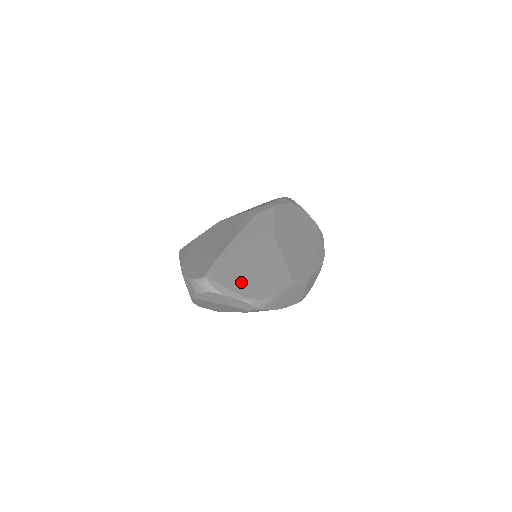
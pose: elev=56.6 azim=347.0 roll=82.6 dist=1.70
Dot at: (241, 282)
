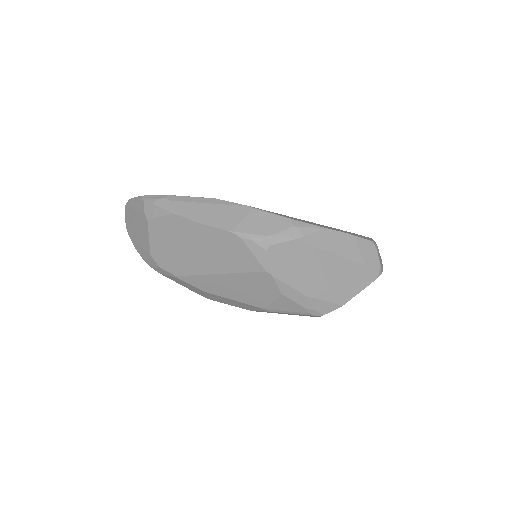
Dot at: occluded
